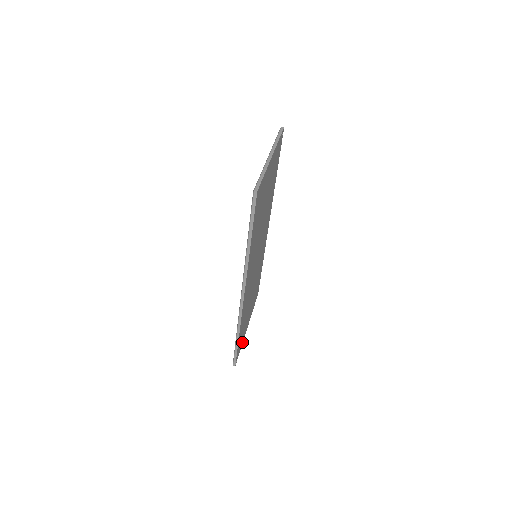
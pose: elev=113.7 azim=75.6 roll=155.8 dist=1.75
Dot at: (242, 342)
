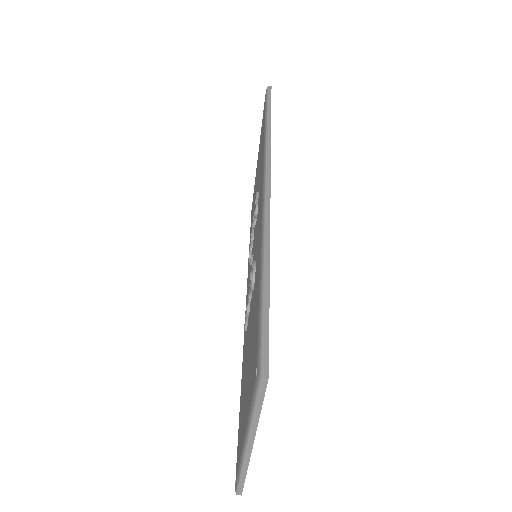
Dot at: occluded
